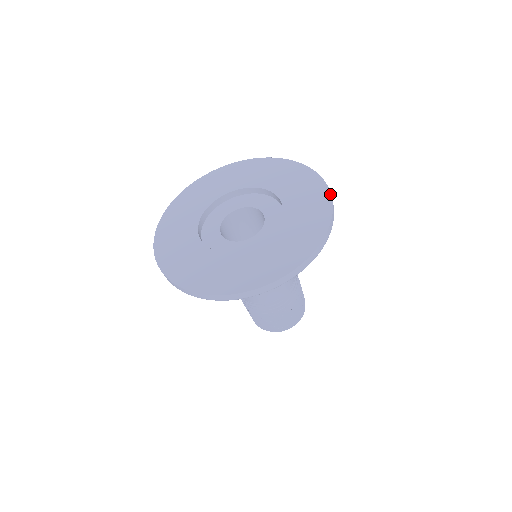
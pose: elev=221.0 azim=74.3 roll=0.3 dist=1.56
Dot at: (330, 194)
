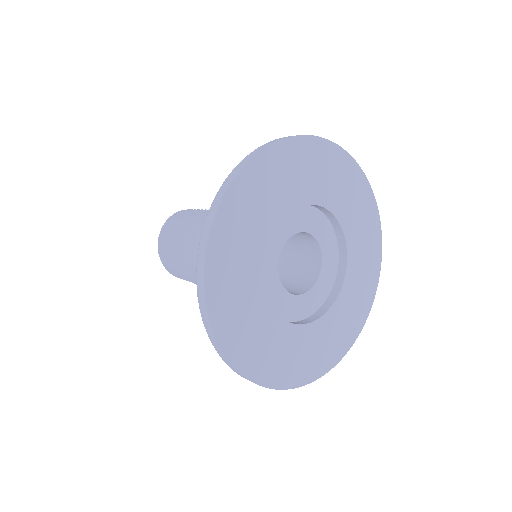
Dot at: occluded
